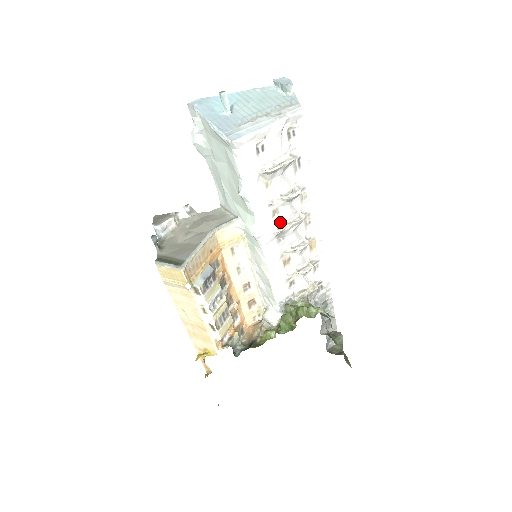
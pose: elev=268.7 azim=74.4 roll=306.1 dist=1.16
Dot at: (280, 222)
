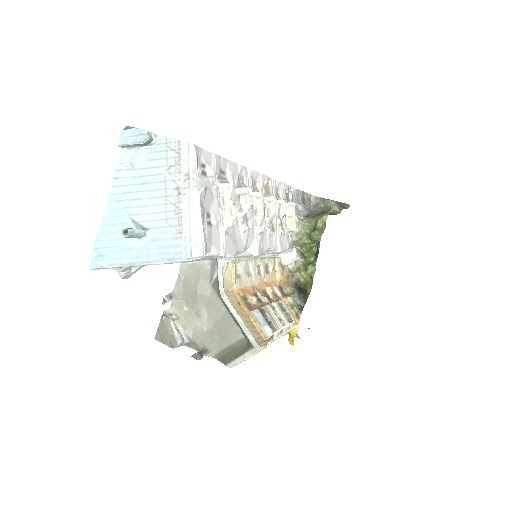
Dot at: (253, 221)
